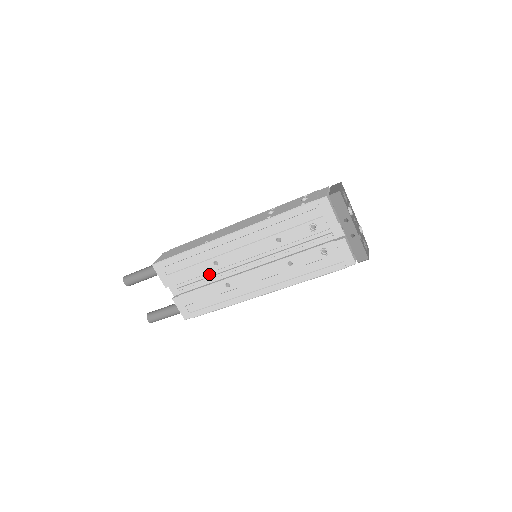
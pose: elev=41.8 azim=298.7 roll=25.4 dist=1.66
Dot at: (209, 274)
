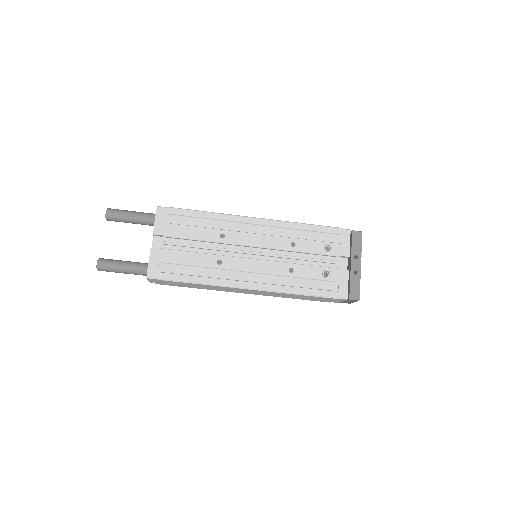
Dot at: (205, 245)
